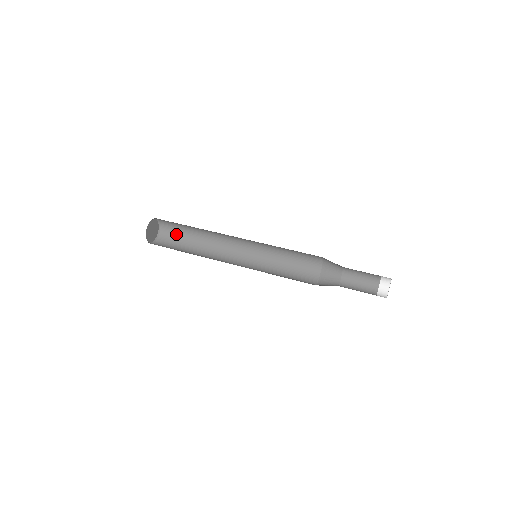
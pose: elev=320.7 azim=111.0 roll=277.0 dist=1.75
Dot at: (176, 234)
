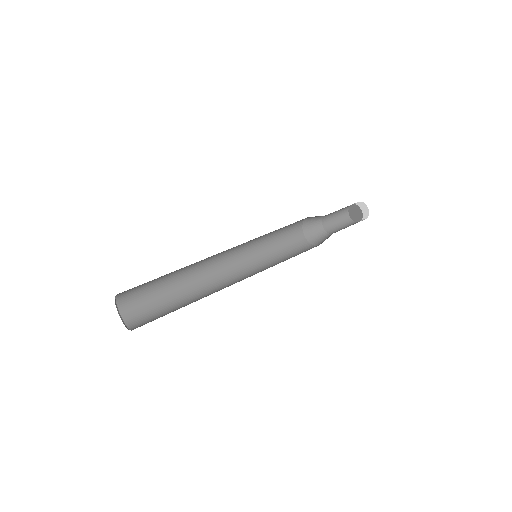
Dot at: (141, 290)
